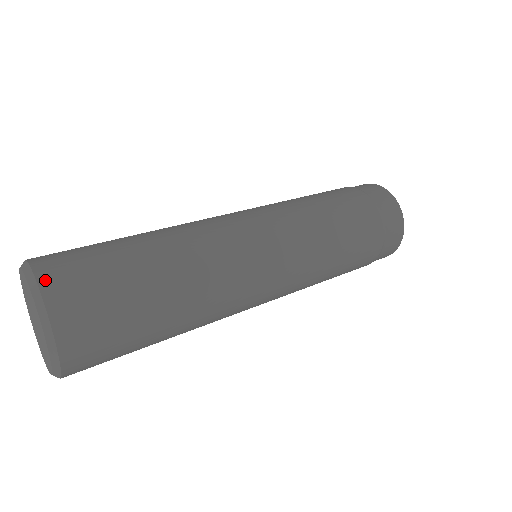
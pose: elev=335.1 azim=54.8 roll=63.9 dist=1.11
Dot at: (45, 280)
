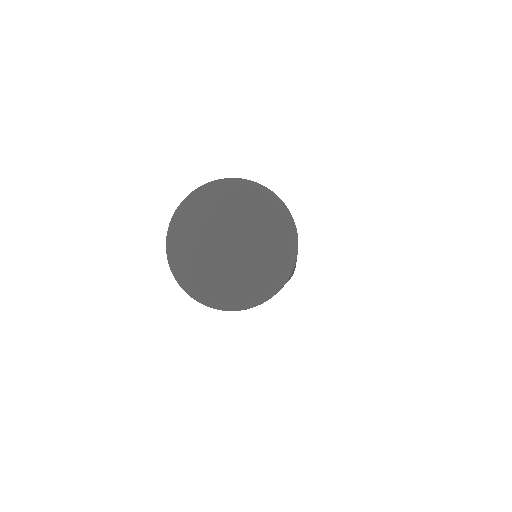
Dot at: occluded
